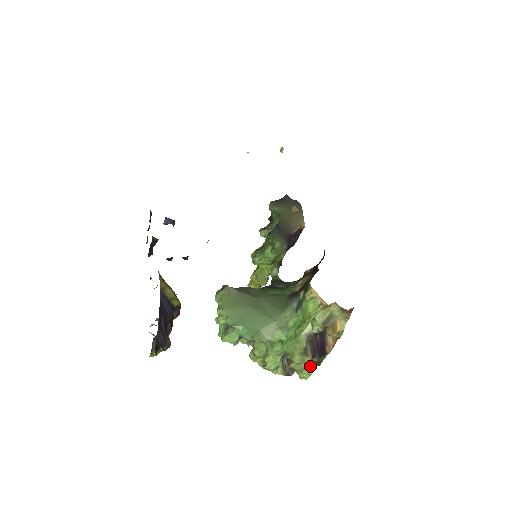
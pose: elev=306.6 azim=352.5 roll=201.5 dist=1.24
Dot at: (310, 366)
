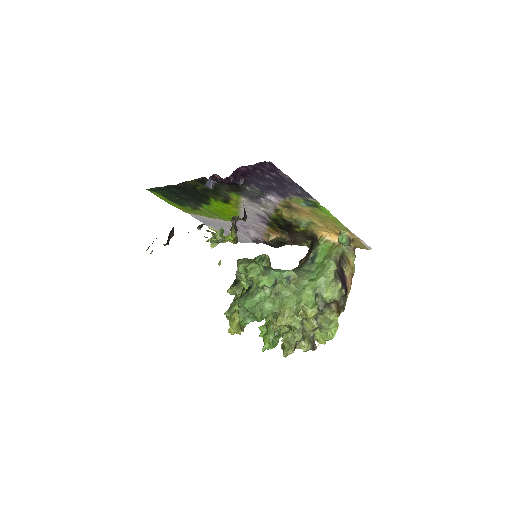
Dot at: (337, 310)
